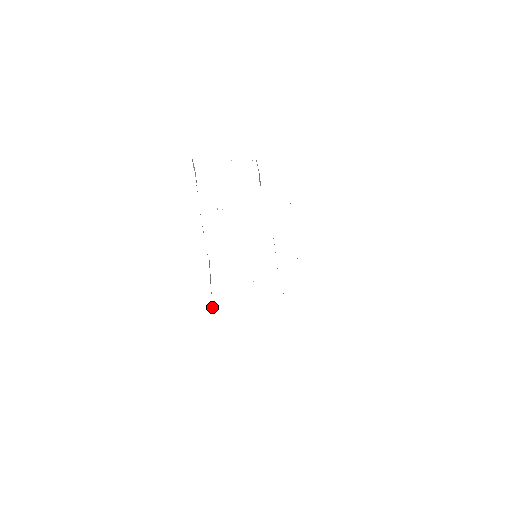
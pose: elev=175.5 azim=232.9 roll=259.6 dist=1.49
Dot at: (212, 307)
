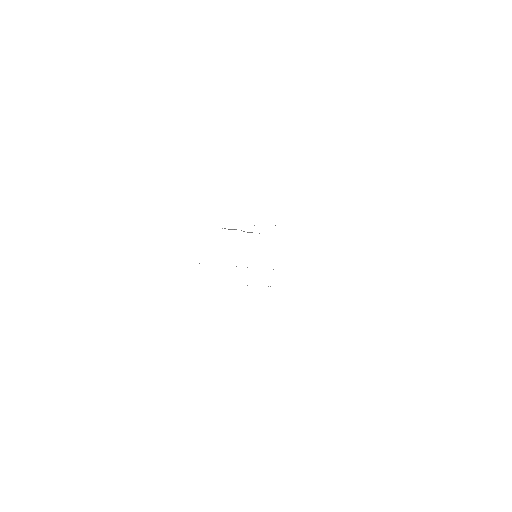
Dot at: occluded
